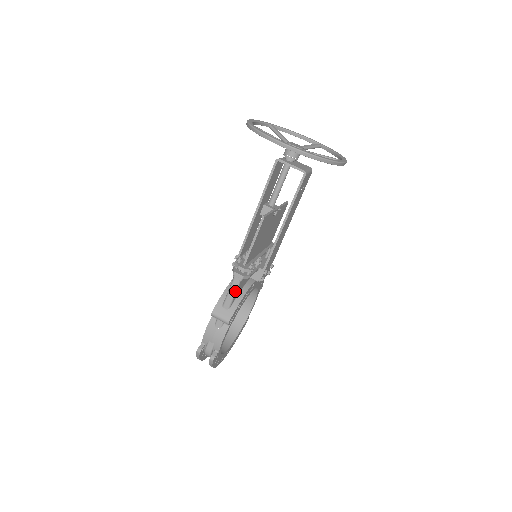
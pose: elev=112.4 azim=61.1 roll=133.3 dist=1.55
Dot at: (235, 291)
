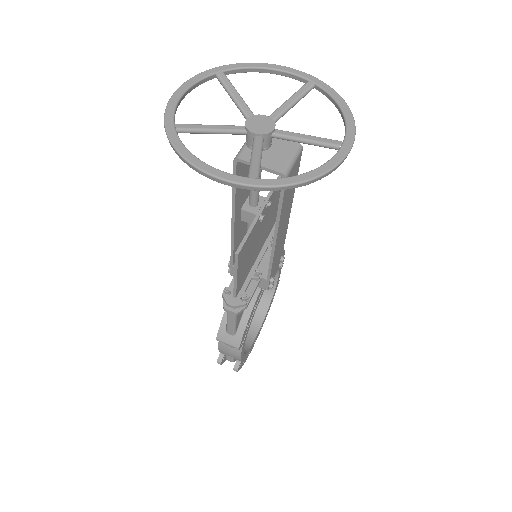
Dot at: (234, 322)
